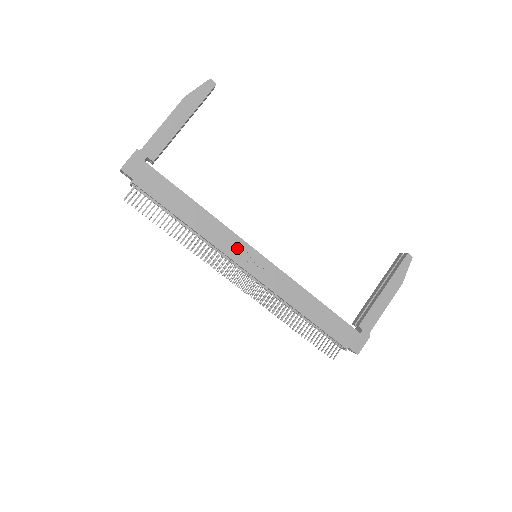
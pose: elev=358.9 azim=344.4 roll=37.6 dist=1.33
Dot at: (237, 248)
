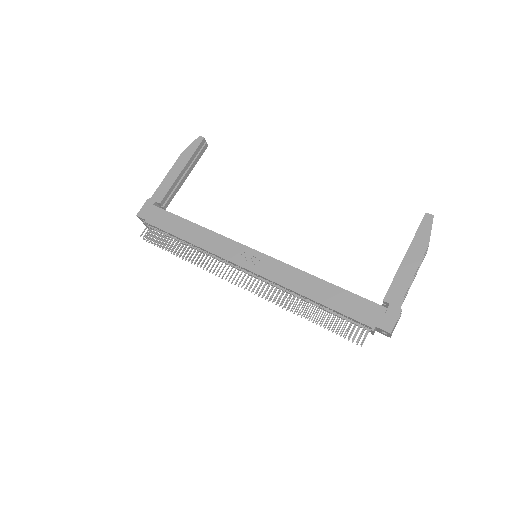
Dot at: (233, 251)
